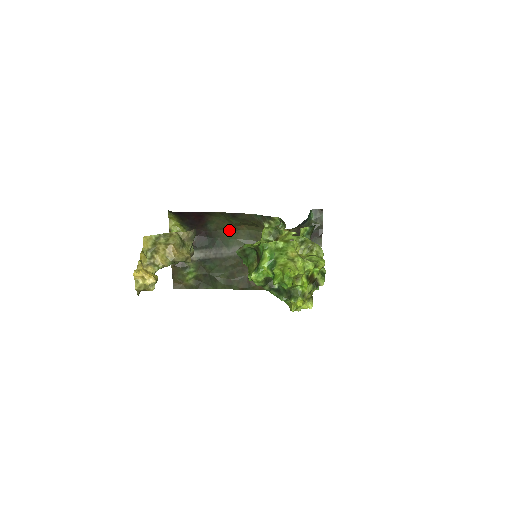
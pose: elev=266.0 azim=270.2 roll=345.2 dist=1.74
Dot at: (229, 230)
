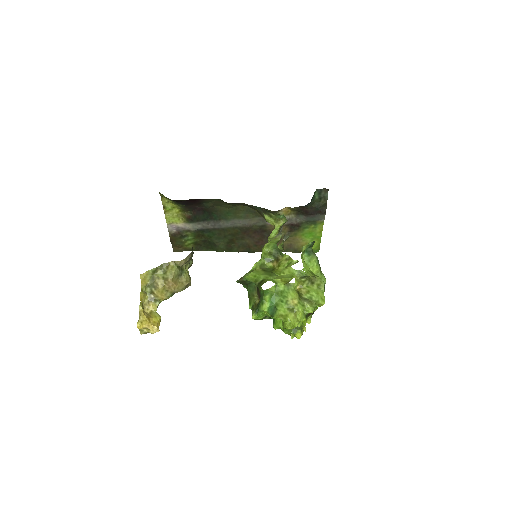
Dot at: (227, 207)
